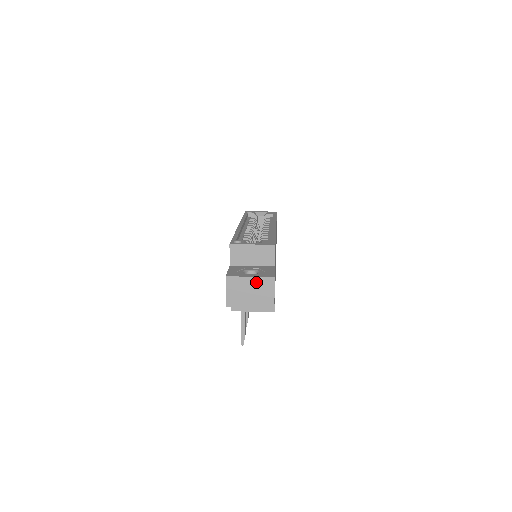
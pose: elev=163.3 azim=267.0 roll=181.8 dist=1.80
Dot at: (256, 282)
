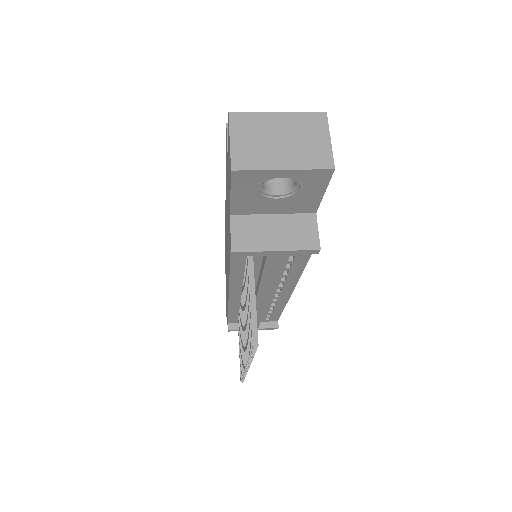
Dot at: (291, 121)
